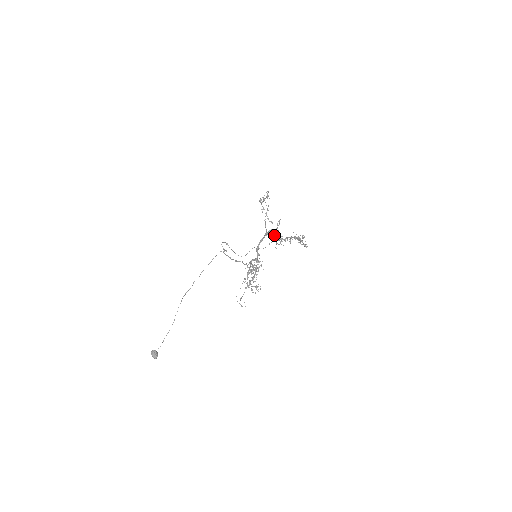
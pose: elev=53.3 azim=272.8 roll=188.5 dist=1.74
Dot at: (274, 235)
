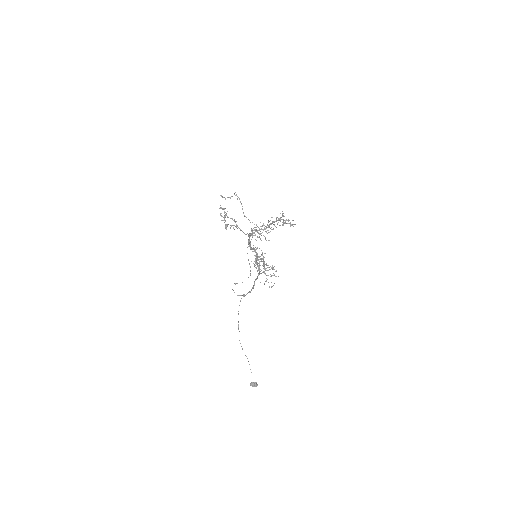
Dot at: (257, 232)
